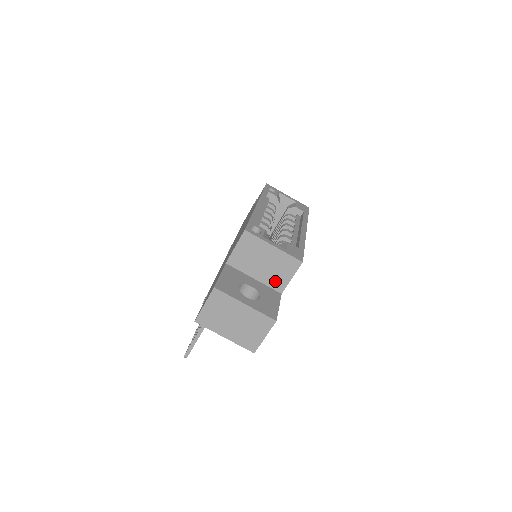
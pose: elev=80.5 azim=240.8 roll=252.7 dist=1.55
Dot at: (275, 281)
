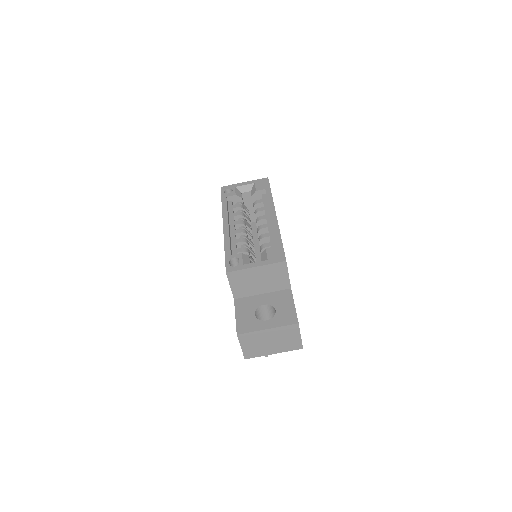
Dot at: (279, 285)
